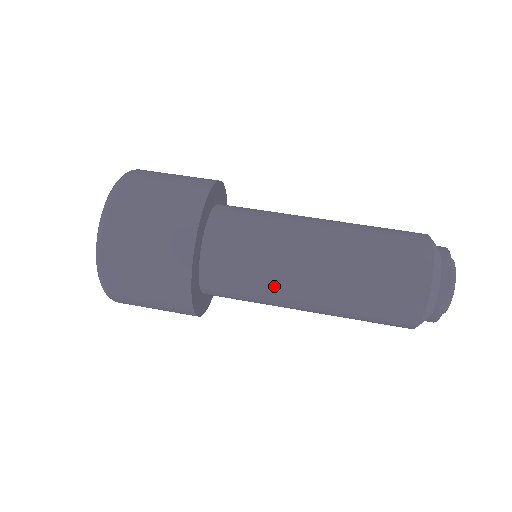
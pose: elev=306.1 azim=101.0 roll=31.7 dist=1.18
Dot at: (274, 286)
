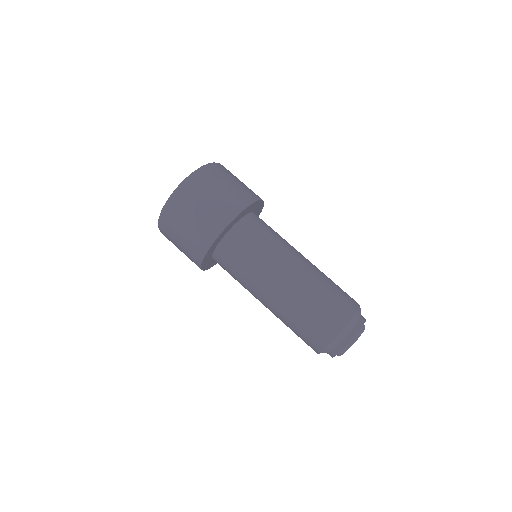
Dot at: (248, 289)
